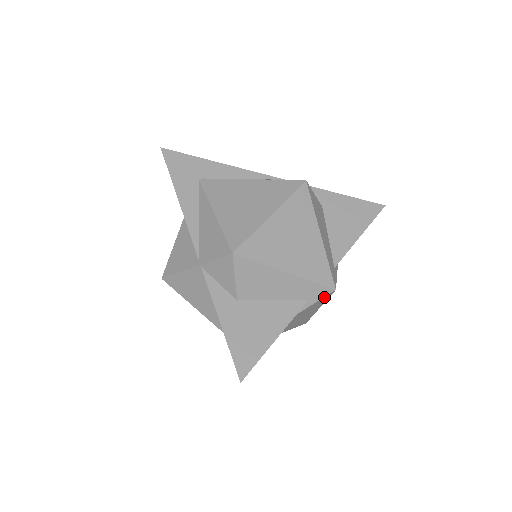
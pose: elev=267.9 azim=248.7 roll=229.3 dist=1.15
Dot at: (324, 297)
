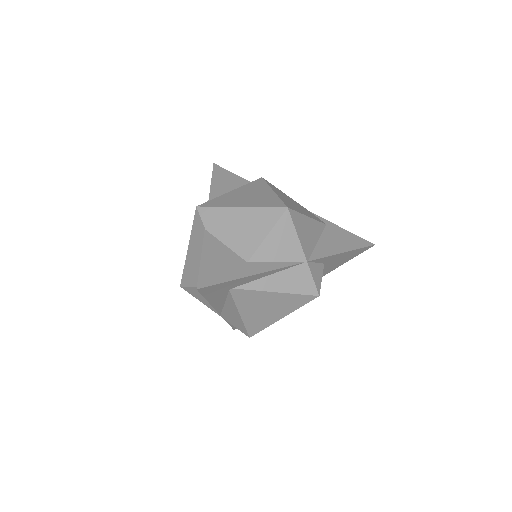
Dot at: occluded
